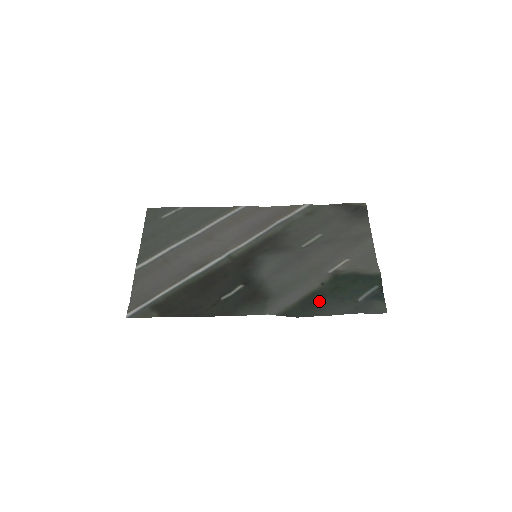
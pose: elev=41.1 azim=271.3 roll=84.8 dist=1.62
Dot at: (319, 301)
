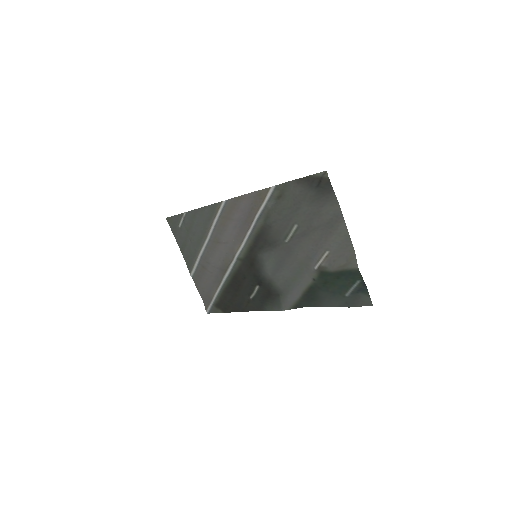
Dot at: (317, 294)
